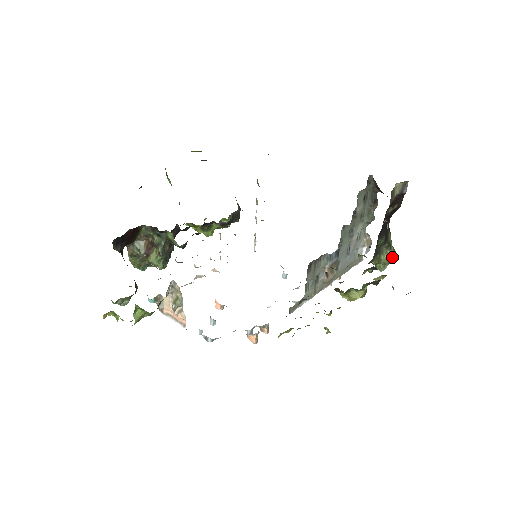
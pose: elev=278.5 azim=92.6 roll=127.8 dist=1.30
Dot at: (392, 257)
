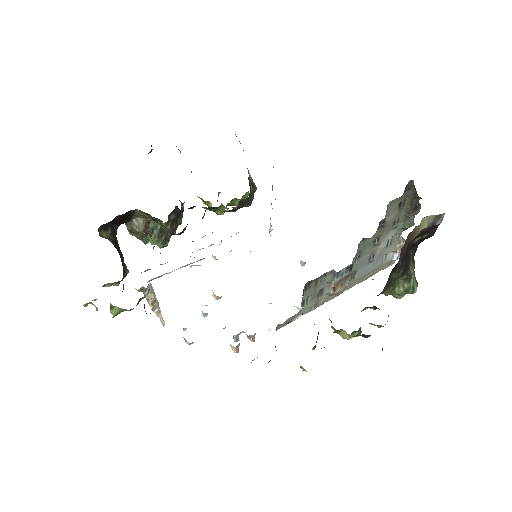
Dot at: (410, 291)
